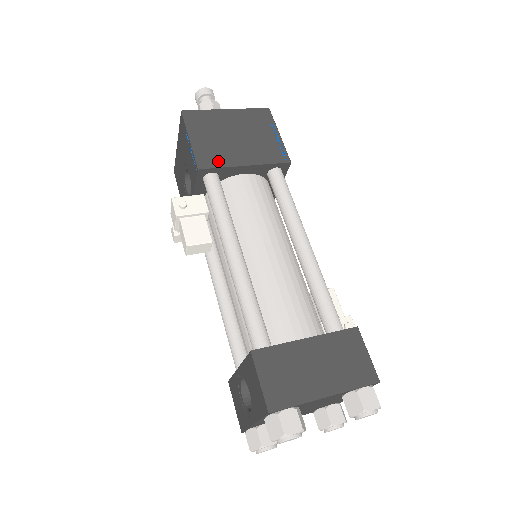
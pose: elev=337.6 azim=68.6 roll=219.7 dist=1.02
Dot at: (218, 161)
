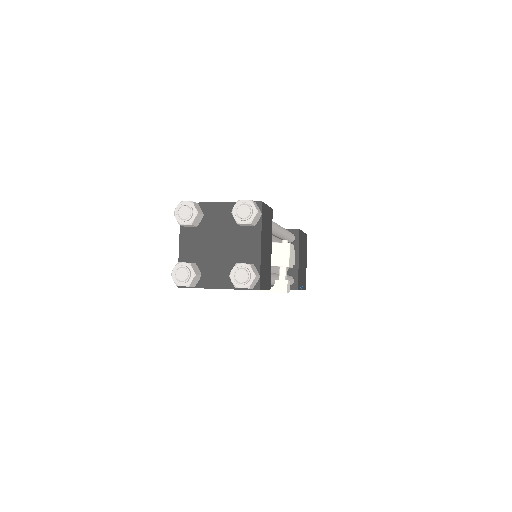
Dot at: occluded
